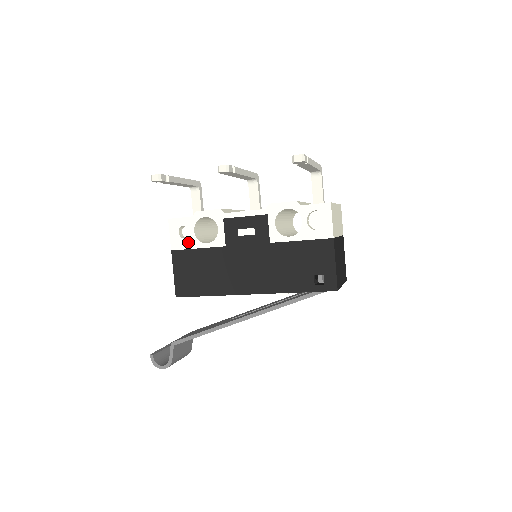
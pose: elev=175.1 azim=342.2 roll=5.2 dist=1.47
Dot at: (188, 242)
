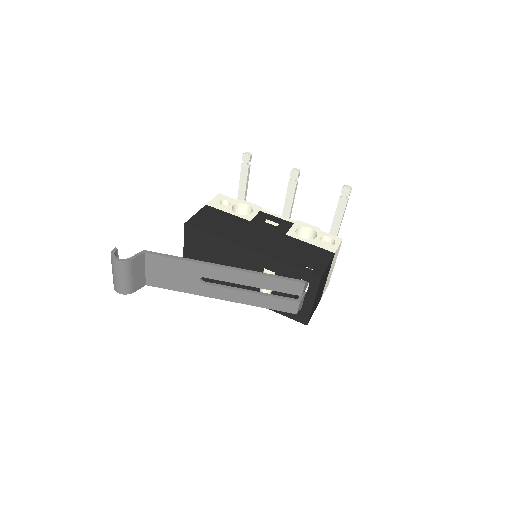
Dot at: (223, 207)
